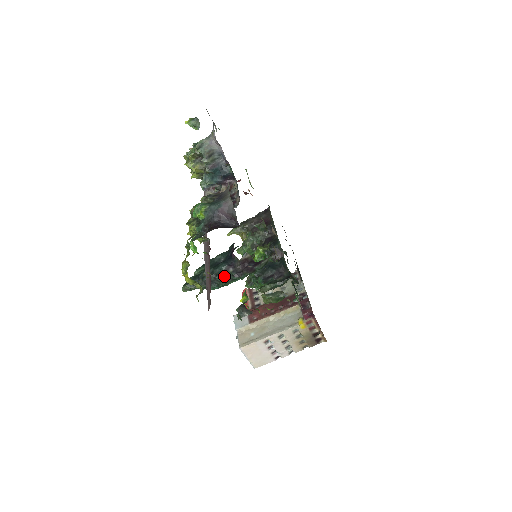
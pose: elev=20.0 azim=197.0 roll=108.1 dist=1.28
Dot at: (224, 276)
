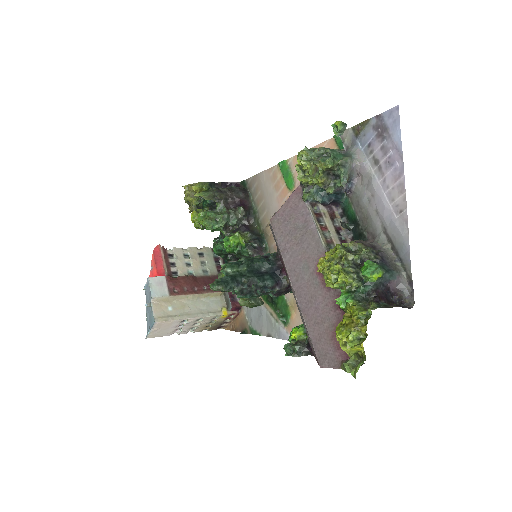
Dot at: (267, 292)
